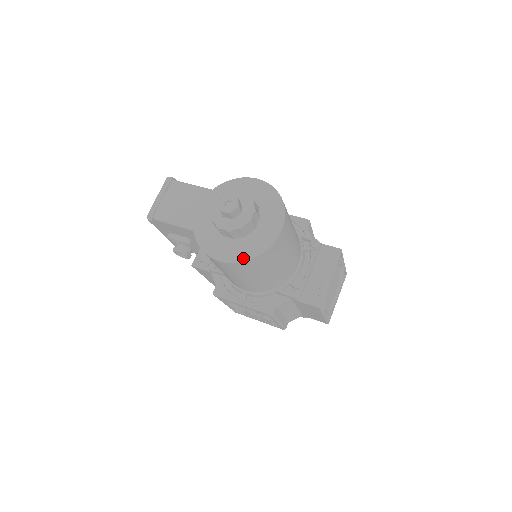
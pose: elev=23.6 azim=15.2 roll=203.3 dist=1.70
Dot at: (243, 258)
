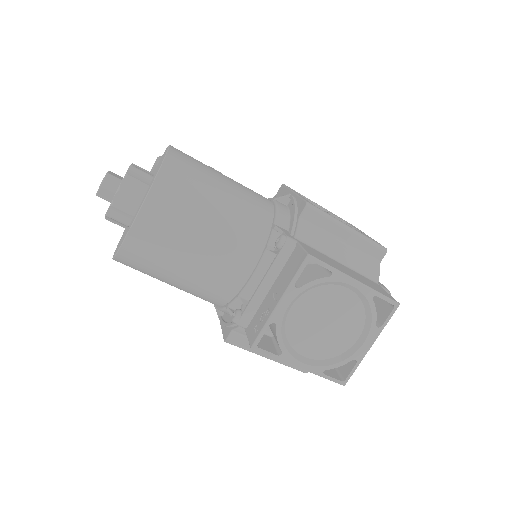
Dot at: occluded
